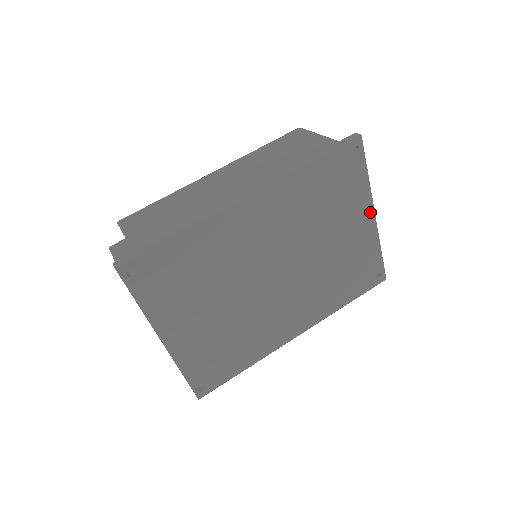
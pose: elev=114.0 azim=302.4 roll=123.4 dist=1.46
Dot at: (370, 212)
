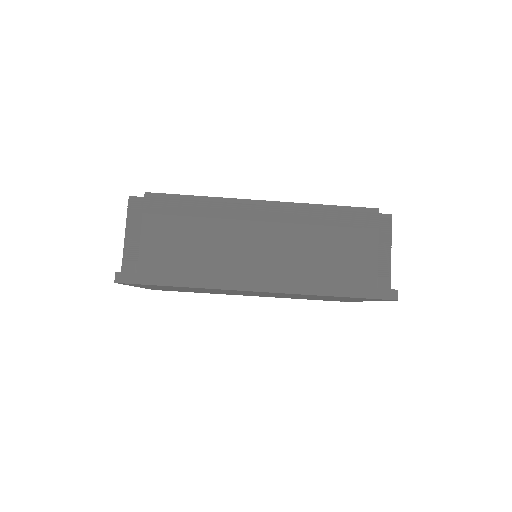
Dot at: occluded
